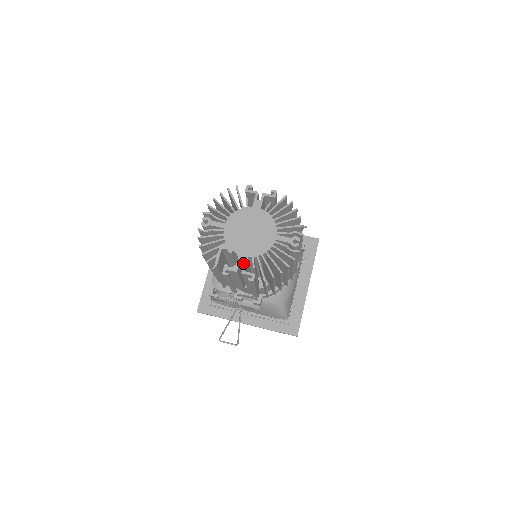
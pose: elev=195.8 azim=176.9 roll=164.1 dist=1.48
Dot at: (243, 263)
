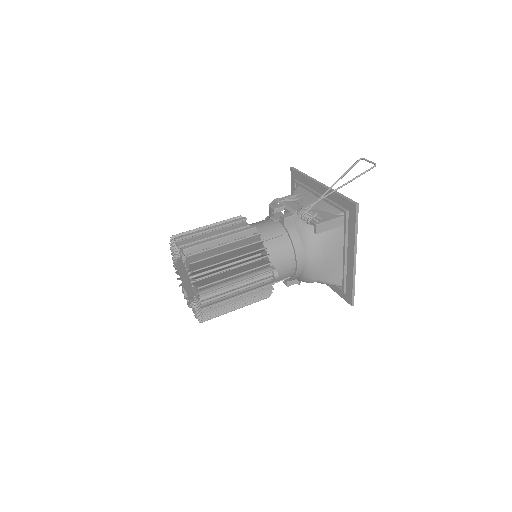
Dot at: (190, 303)
